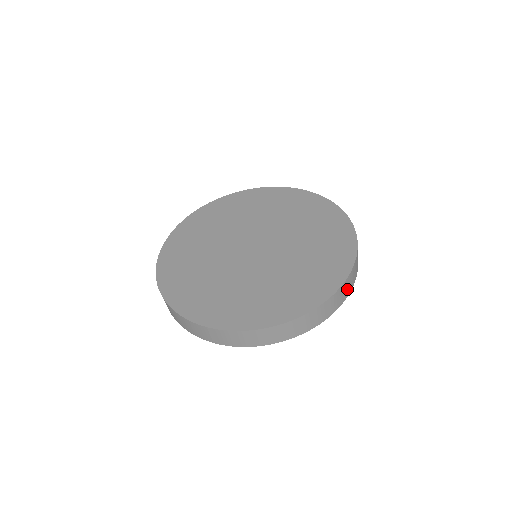
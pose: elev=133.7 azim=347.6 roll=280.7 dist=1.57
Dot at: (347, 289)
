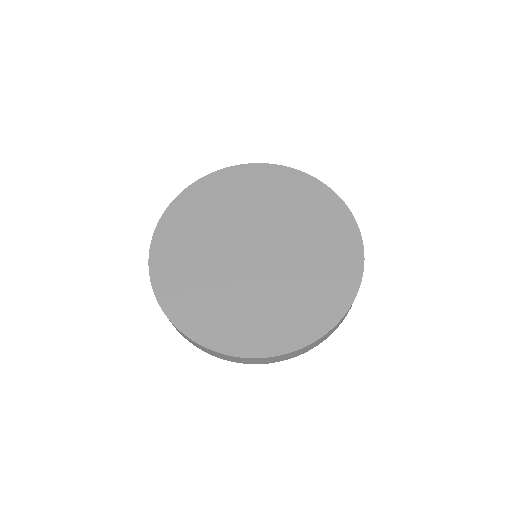
Dot at: (298, 353)
